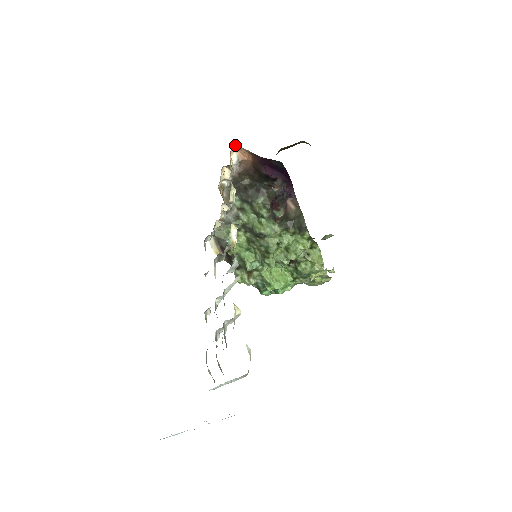
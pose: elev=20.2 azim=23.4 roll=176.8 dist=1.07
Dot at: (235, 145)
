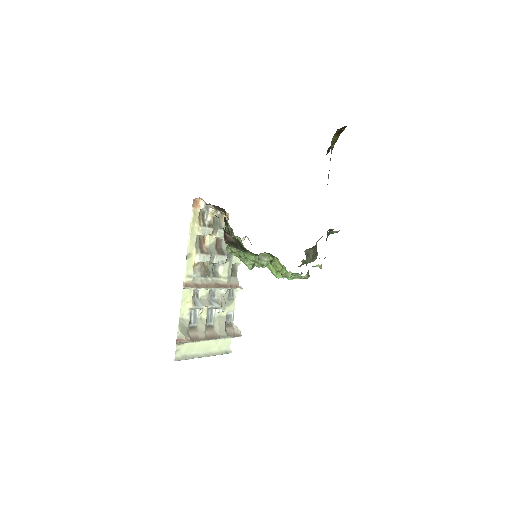
Dot at: (194, 199)
